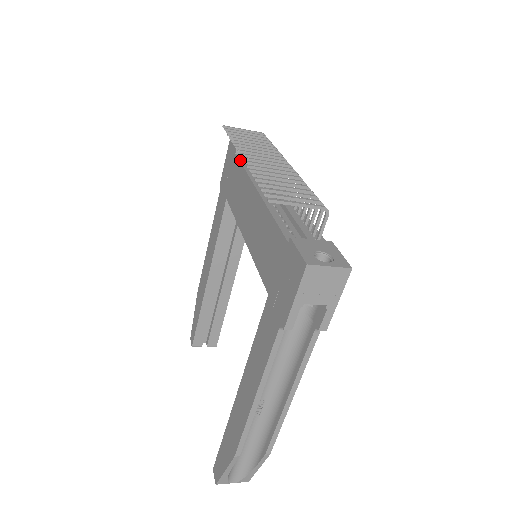
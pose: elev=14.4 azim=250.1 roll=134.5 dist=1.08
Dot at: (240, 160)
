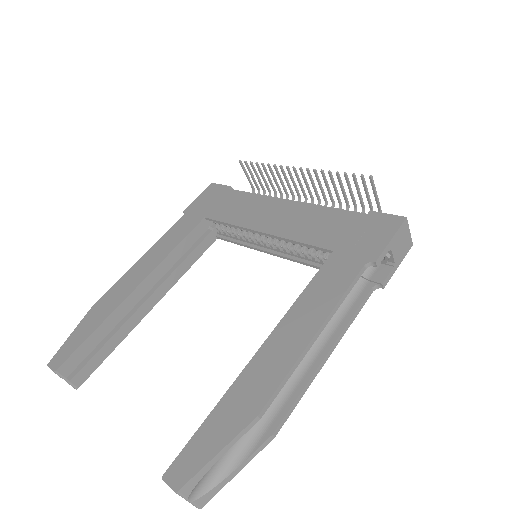
Dot at: (241, 191)
